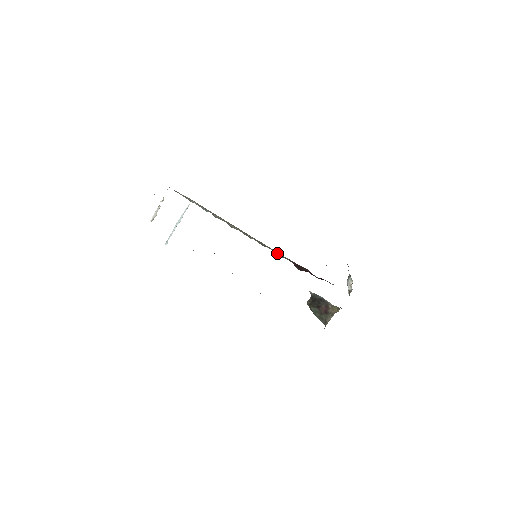
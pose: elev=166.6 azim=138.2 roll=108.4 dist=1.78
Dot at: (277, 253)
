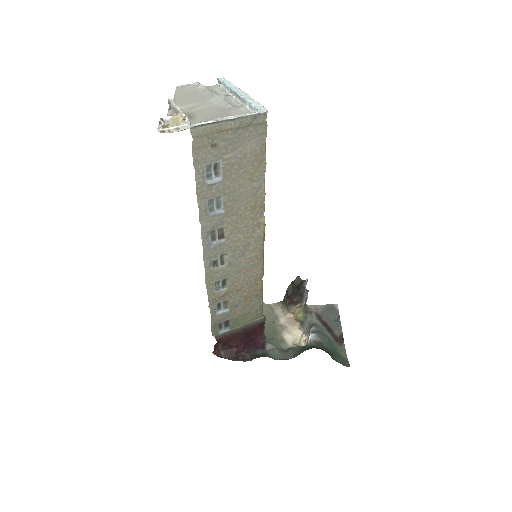
Dot at: (226, 320)
